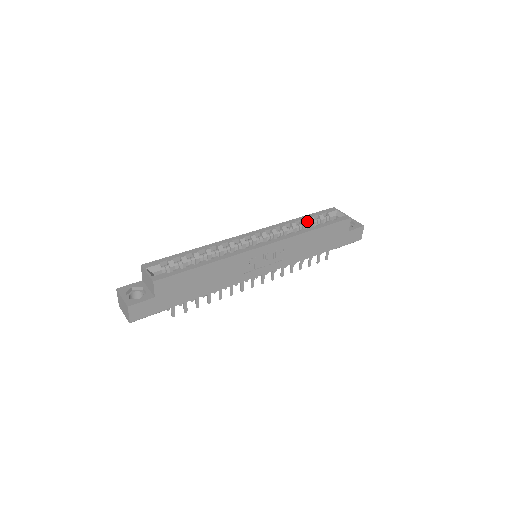
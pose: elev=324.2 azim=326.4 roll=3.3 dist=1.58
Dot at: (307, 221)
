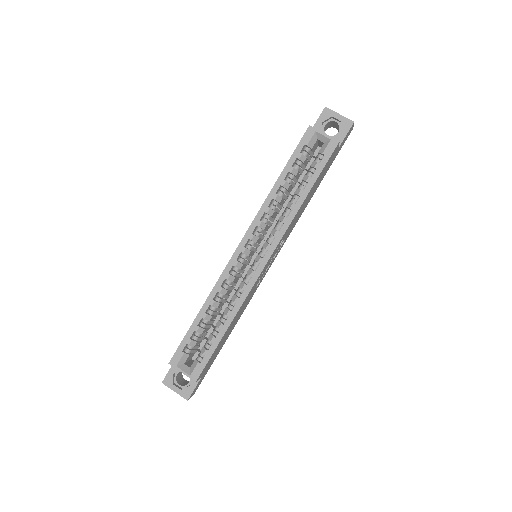
Dot at: (288, 177)
